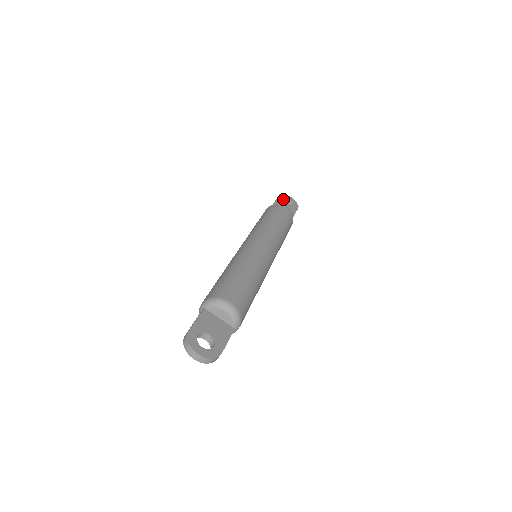
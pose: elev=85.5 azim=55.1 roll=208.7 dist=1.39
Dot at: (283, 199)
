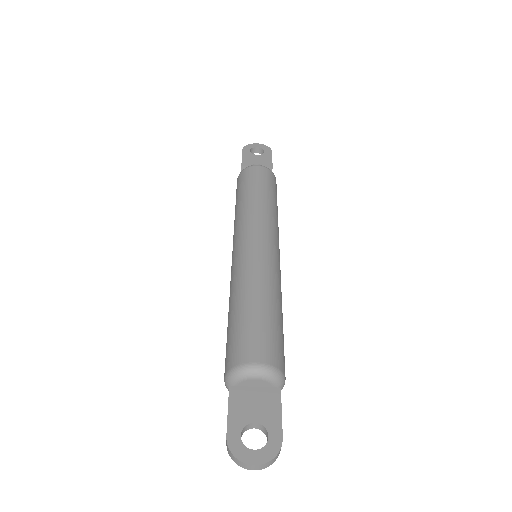
Dot at: (249, 153)
